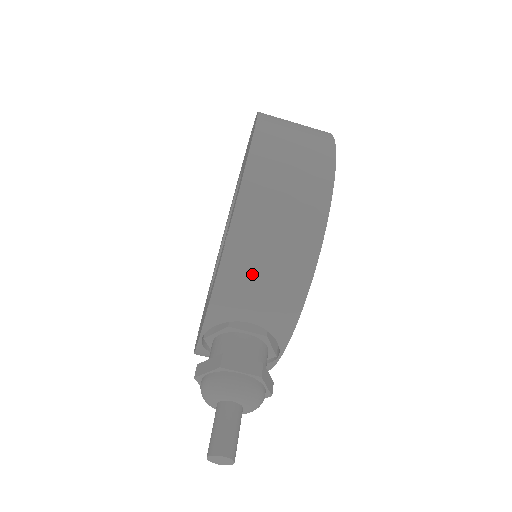
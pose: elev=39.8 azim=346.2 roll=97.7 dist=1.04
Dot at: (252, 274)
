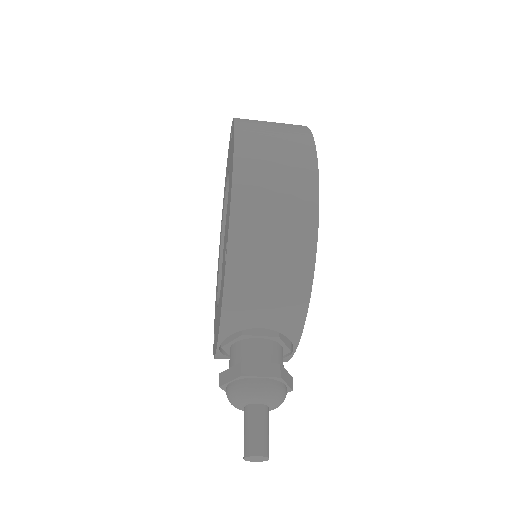
Dot at: (256, 285)
